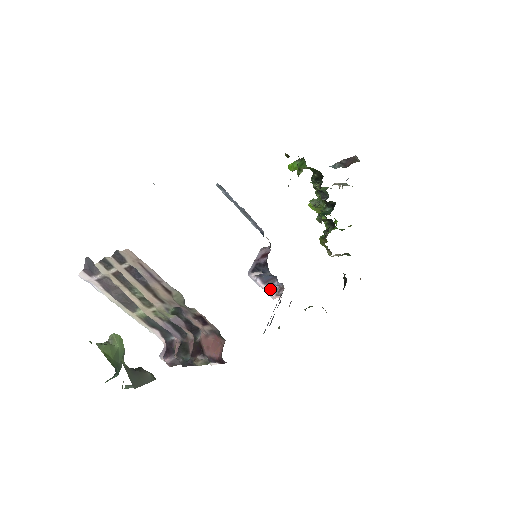
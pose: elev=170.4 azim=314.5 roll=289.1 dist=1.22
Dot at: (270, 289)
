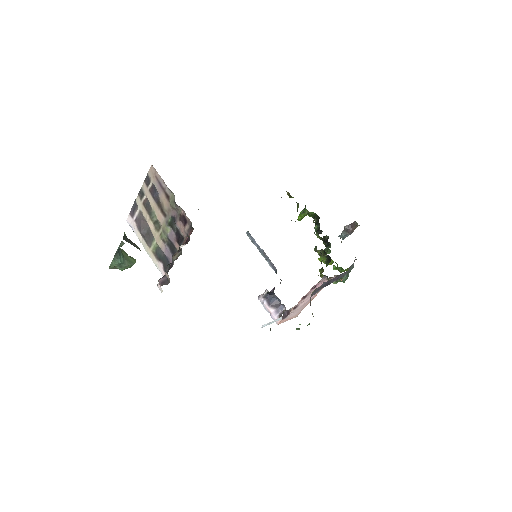
Dot at: (275, 312)
